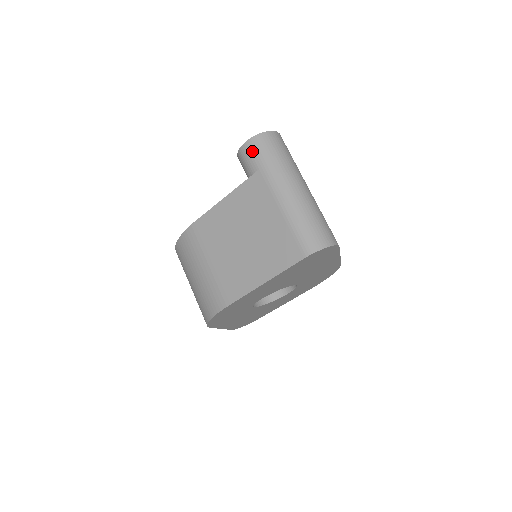
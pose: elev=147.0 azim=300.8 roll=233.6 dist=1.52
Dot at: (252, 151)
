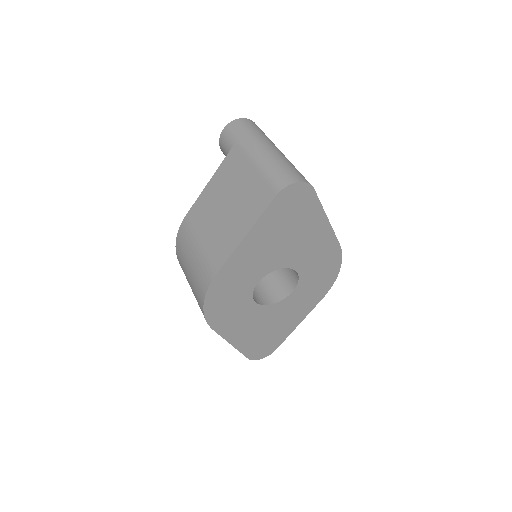
Dot at: (228, 133)
